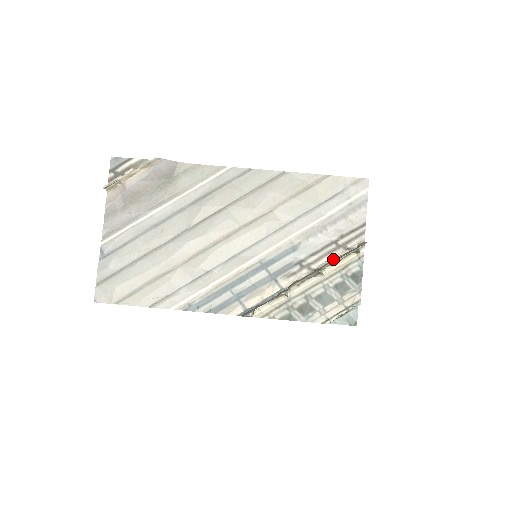
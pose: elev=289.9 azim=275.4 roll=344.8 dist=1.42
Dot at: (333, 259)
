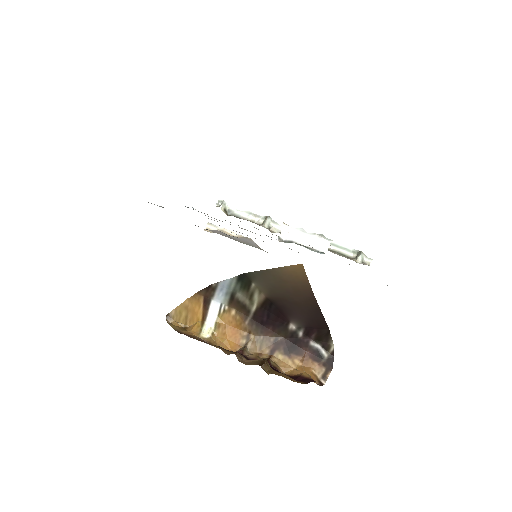
Dot at: occluded
